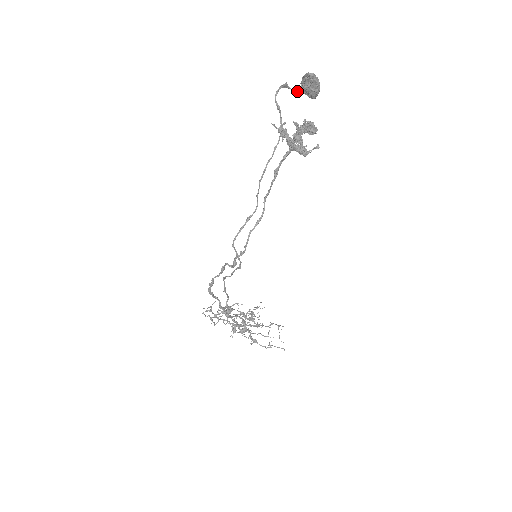
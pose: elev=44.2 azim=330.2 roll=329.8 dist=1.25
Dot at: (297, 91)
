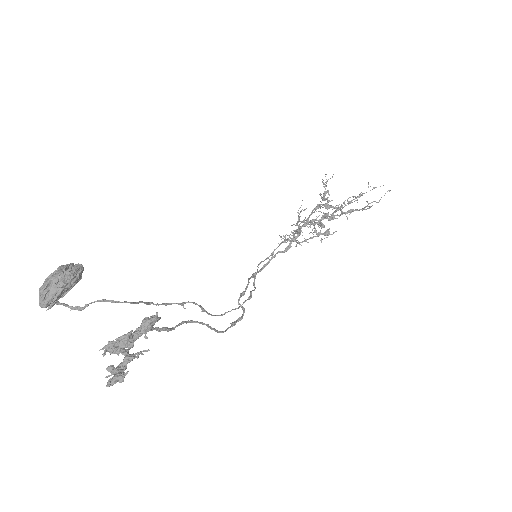
Dot at: occluded
